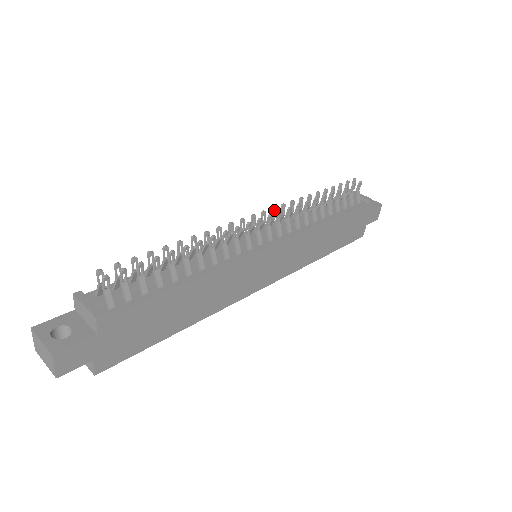
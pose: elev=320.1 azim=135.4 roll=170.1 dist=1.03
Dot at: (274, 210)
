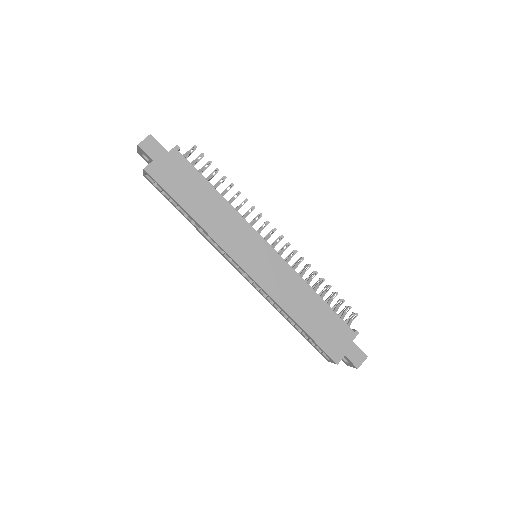
Dot at: (287, 245)
